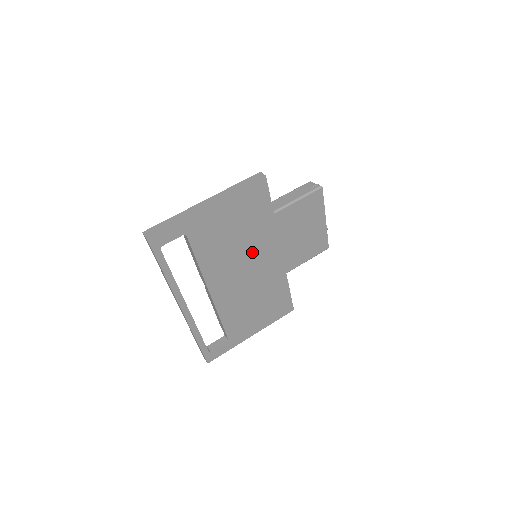
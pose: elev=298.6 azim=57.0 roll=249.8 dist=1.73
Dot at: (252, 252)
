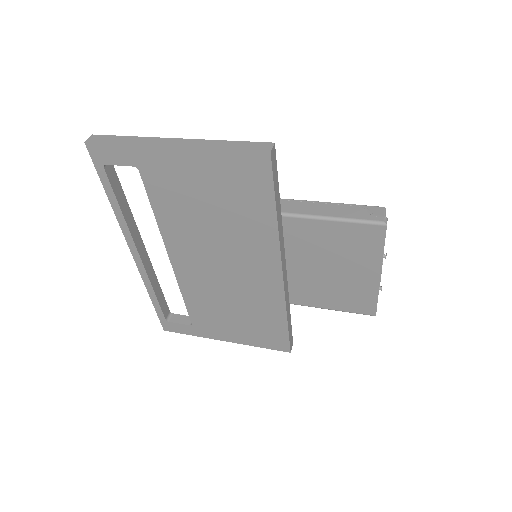
Dot at: (235, 246)
